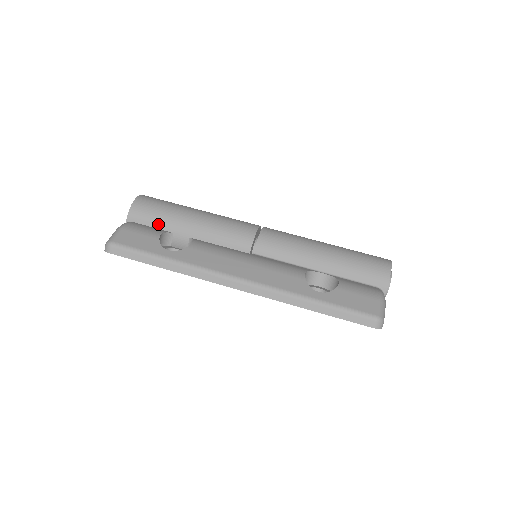
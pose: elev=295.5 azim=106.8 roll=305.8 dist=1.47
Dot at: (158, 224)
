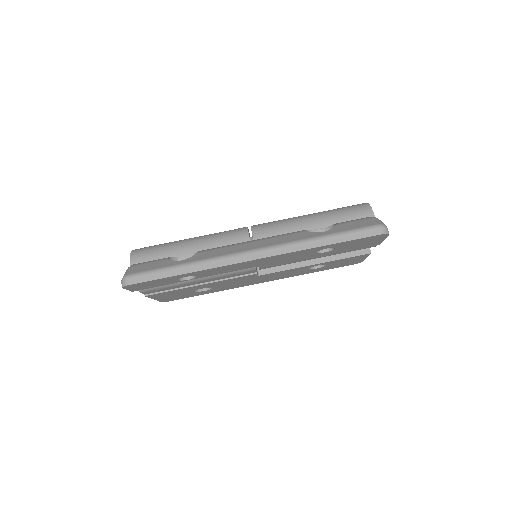
Dot at: (161, 258)
